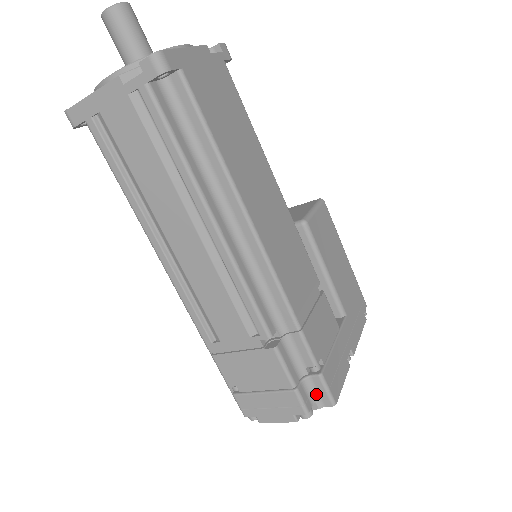
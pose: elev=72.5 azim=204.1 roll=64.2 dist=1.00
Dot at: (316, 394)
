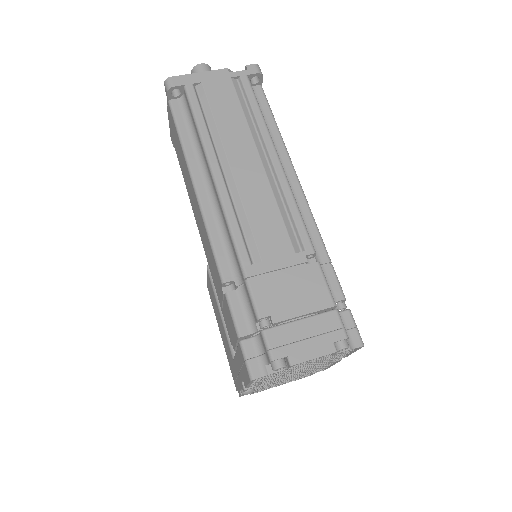
Dot at: occluded
